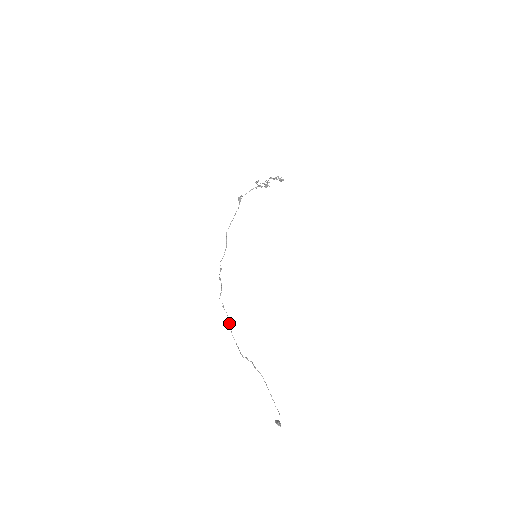
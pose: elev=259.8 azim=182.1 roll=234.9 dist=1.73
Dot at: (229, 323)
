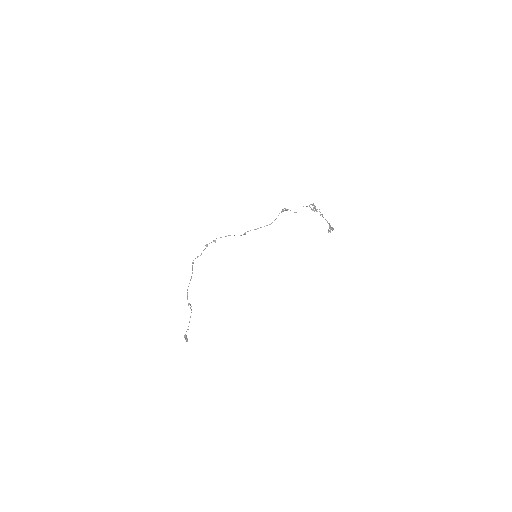
Dot at: occluded
